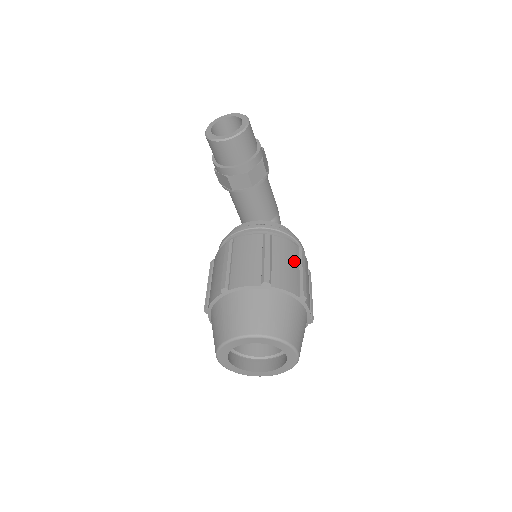
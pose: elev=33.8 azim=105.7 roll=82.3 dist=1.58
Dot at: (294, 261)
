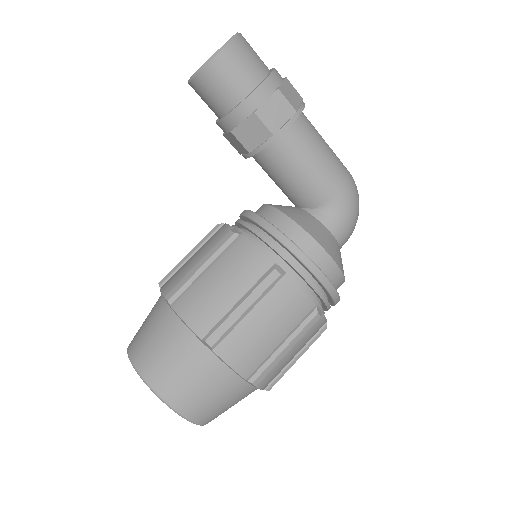
Dot at: (242, 284)
